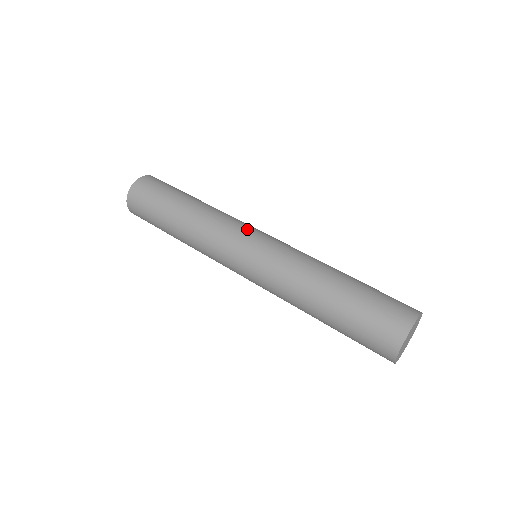
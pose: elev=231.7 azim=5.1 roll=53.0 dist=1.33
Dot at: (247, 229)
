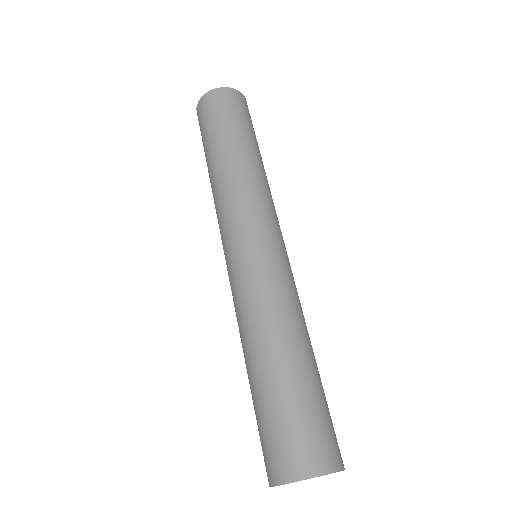
Dot at: (272, 224)
